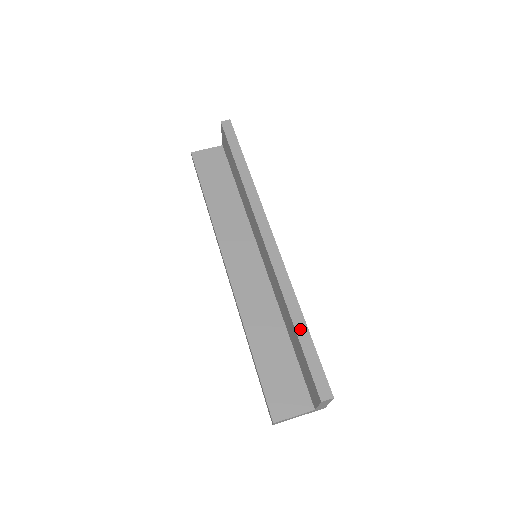
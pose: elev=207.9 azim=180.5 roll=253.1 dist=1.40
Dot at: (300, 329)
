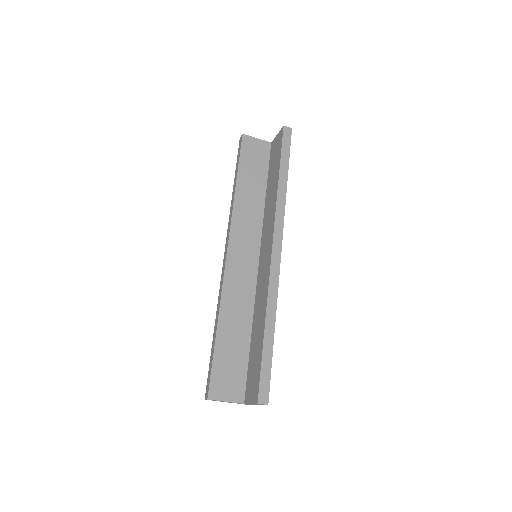
Dot at: (268, 338)
